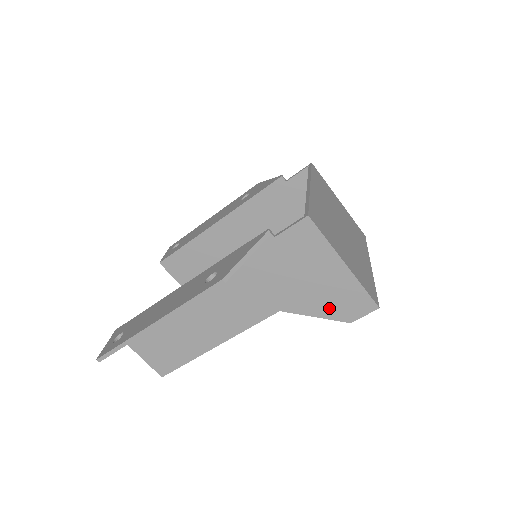
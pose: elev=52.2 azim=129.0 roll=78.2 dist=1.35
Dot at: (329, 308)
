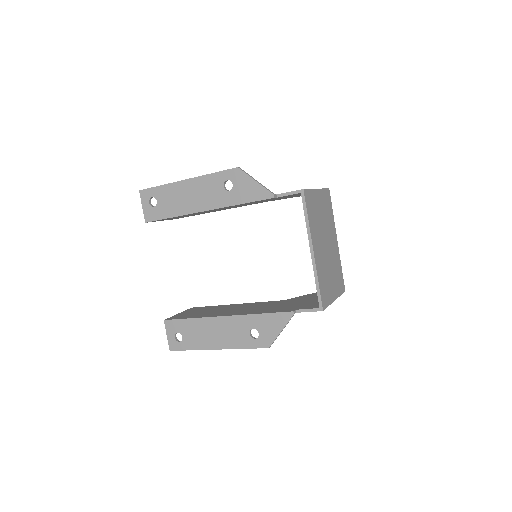
Dot at: occluded
